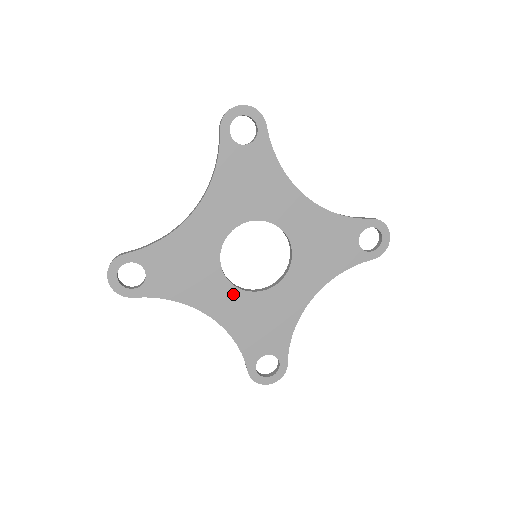
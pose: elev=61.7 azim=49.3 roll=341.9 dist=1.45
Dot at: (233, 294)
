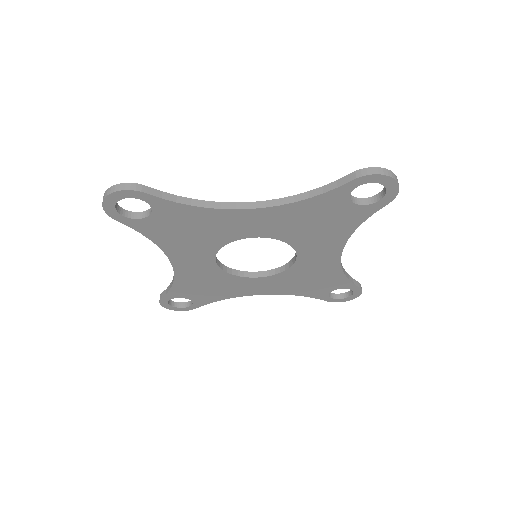
Dot at: (263, 281)
